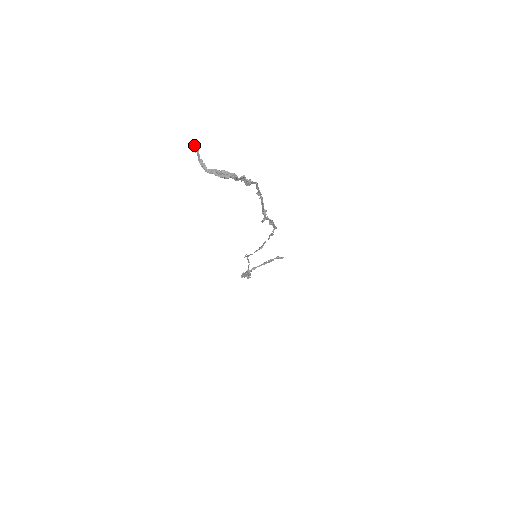
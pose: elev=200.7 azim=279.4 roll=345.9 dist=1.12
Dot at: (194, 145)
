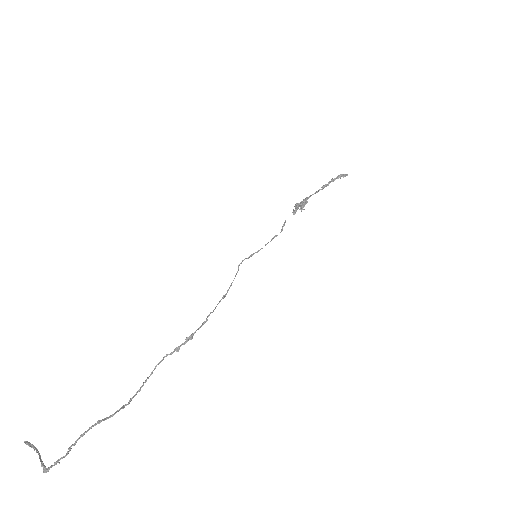
Dot at: (26, 442)
